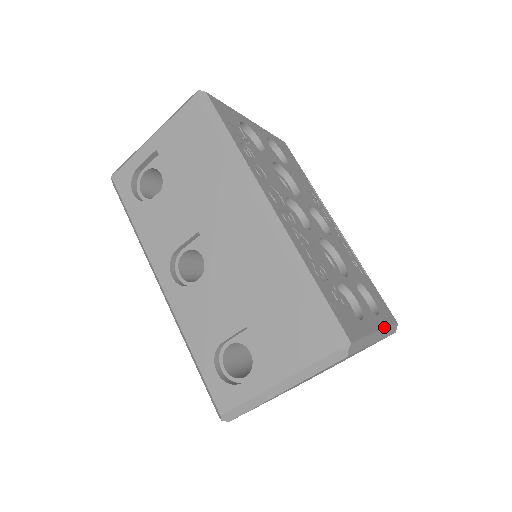
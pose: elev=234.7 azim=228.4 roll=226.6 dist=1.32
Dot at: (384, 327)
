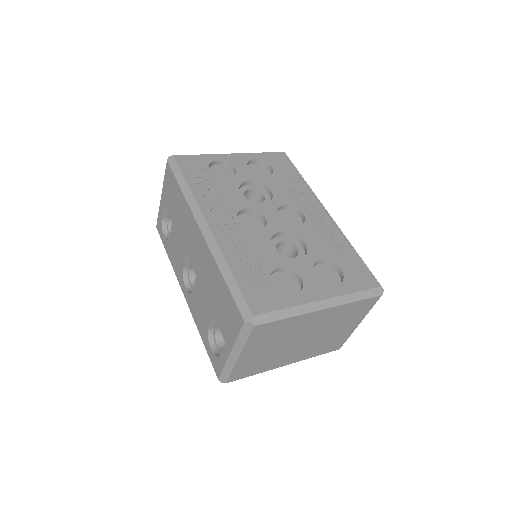
Dot at: (340, 295)
